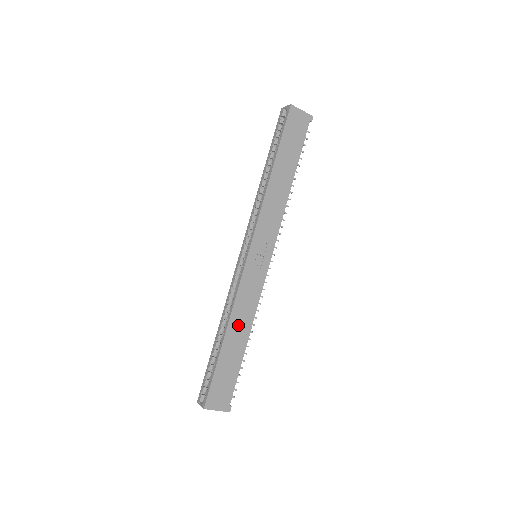
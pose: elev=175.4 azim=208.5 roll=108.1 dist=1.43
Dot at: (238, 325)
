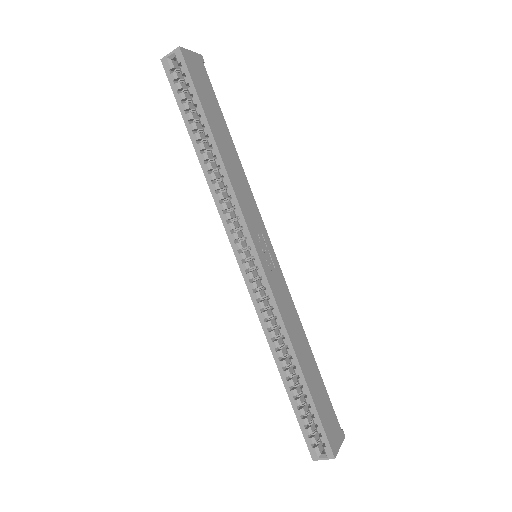
Dot at: (299, 343)
